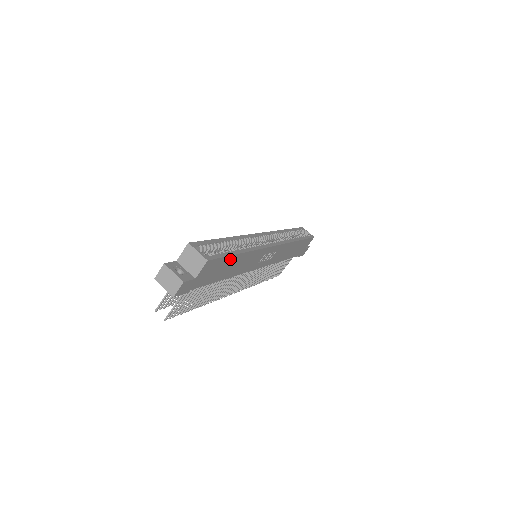
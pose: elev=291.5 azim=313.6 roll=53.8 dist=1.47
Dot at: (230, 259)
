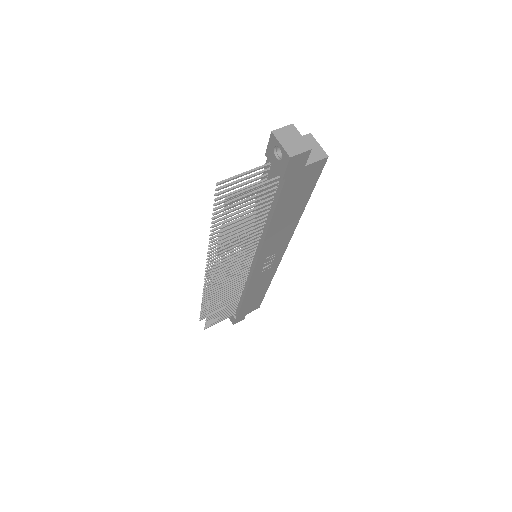
Dot at: (305, 197)
